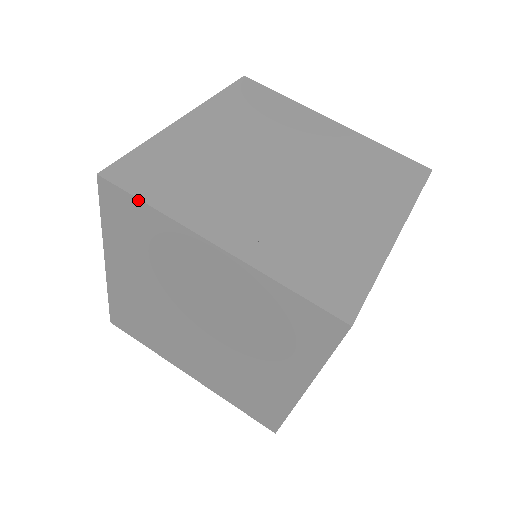
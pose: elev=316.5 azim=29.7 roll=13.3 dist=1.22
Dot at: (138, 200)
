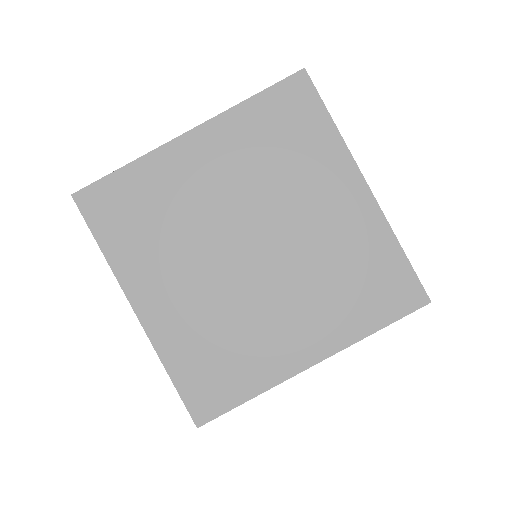
Dot at: occluded
